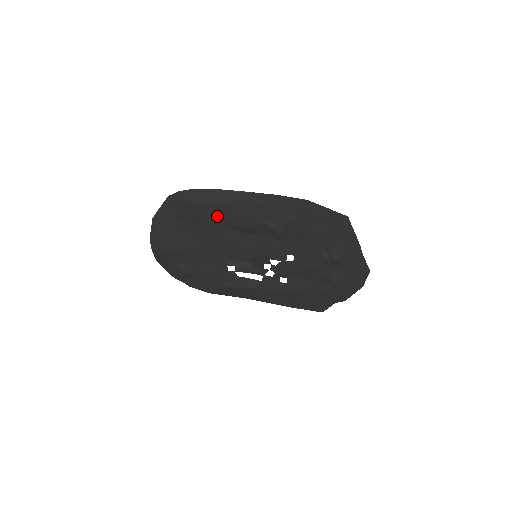
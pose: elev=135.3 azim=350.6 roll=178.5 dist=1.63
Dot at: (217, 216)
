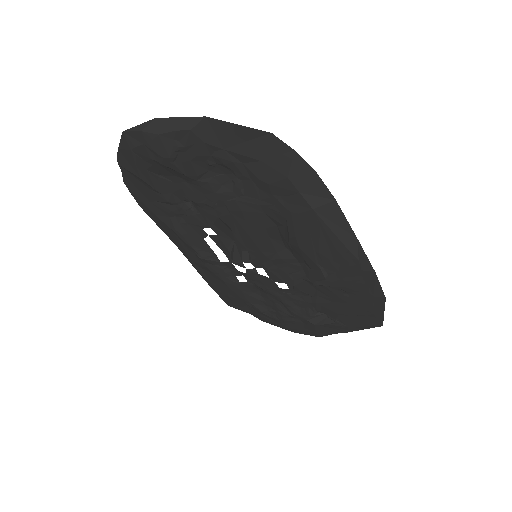
Dot at: (292, 216)
